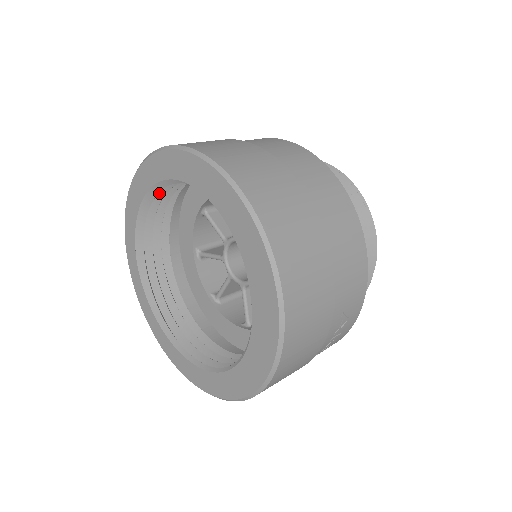
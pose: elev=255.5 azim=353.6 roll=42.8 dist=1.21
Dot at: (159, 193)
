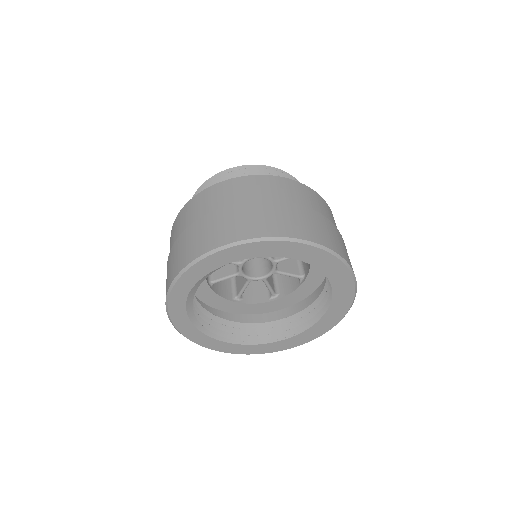
Dot at: occluded
